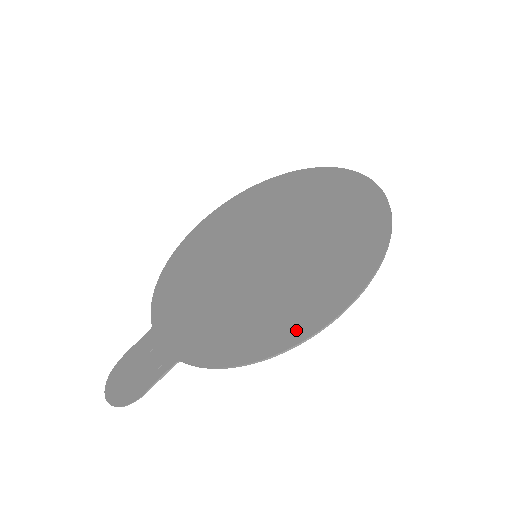
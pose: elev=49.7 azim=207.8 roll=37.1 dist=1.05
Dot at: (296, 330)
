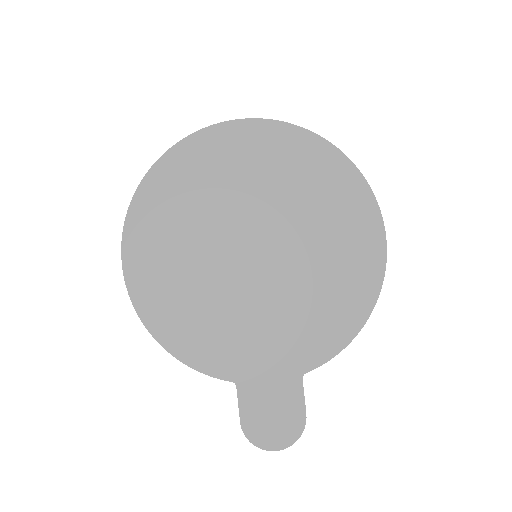
Dot at: (370, 282)
